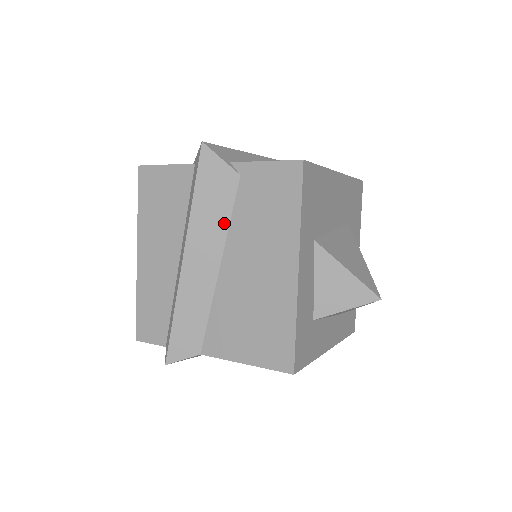
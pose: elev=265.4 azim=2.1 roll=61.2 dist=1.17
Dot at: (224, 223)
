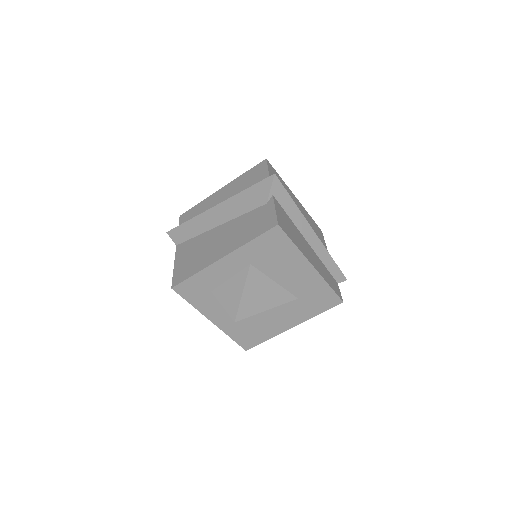
Dot at: (241, 212)
